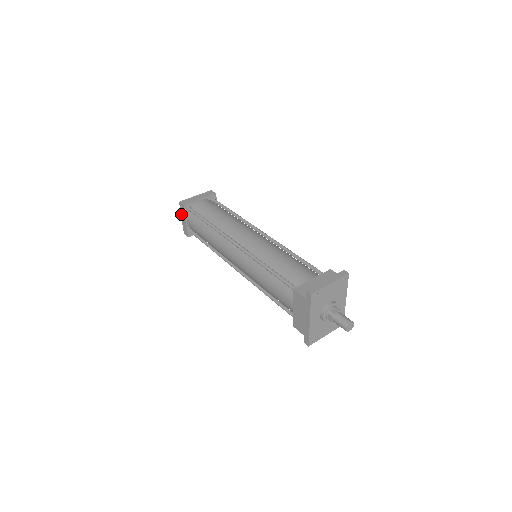
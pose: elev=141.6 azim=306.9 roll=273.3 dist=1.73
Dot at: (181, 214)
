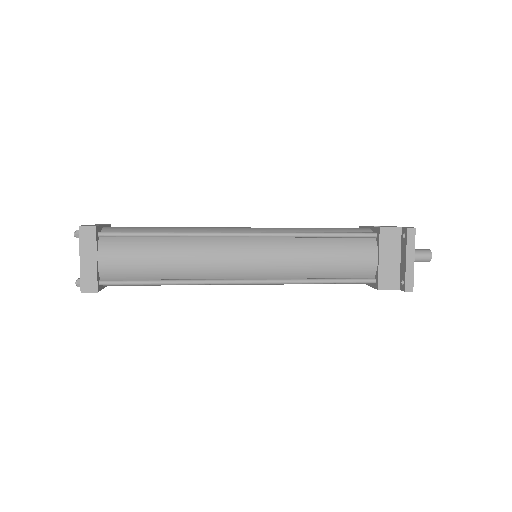
Dot at: occluded
